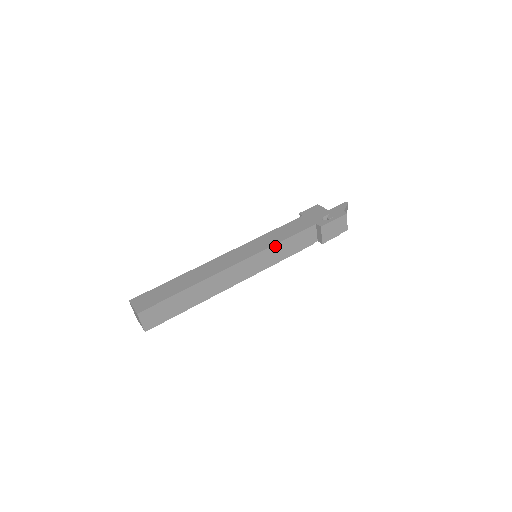
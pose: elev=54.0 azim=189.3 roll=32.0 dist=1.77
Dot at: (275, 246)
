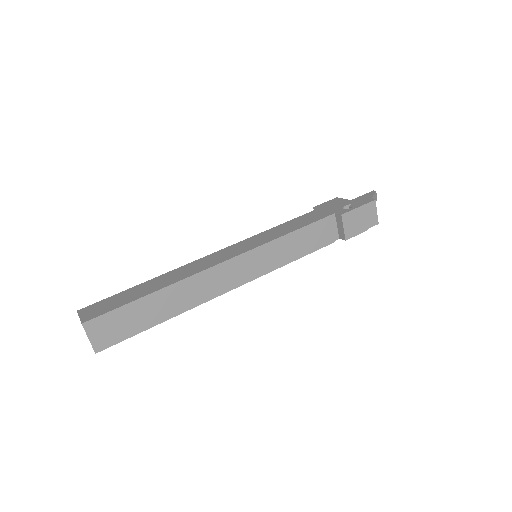
Dot at: (280, 240)
